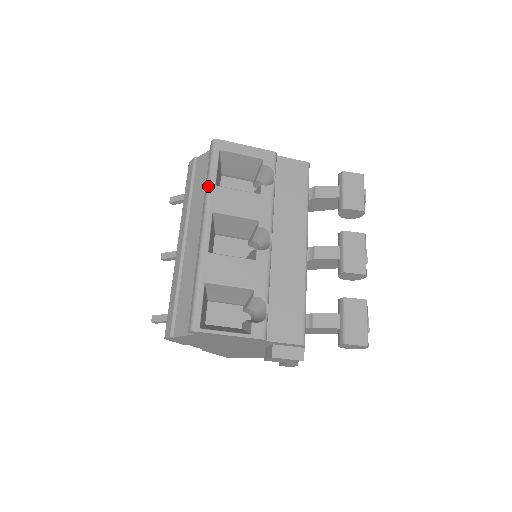
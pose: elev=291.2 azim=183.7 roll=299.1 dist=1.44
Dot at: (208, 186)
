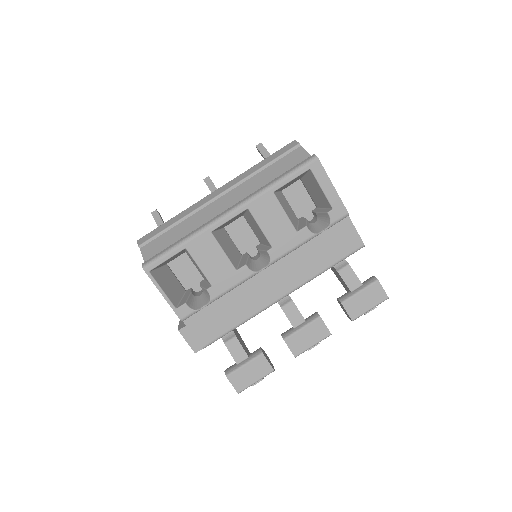
Dot at: (268, 187)
